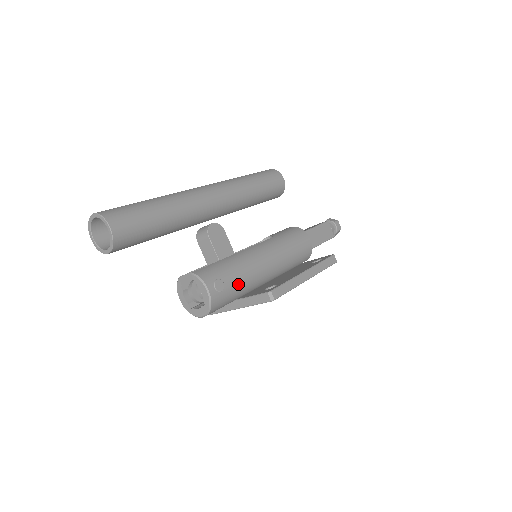
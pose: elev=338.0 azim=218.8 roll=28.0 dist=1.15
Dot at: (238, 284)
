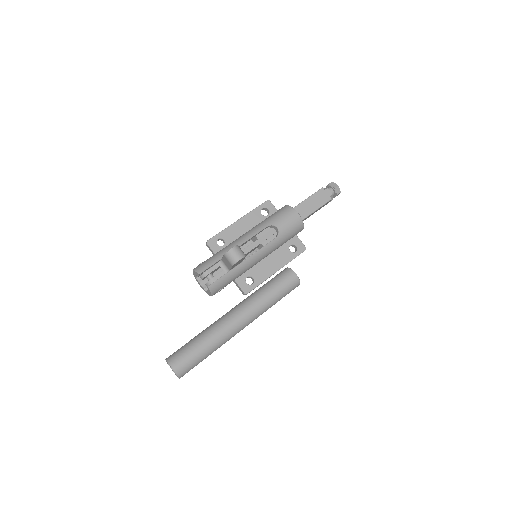
Dot at: occluded
